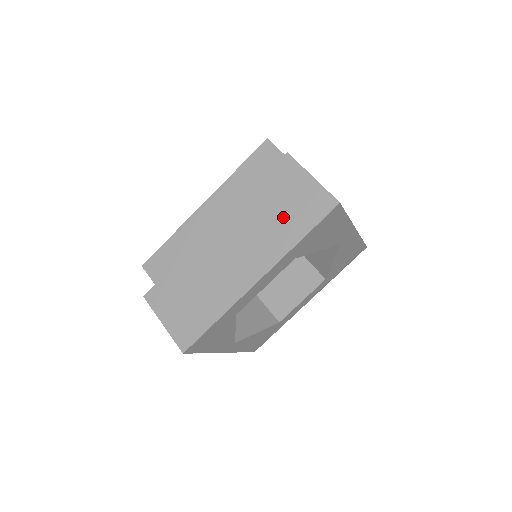
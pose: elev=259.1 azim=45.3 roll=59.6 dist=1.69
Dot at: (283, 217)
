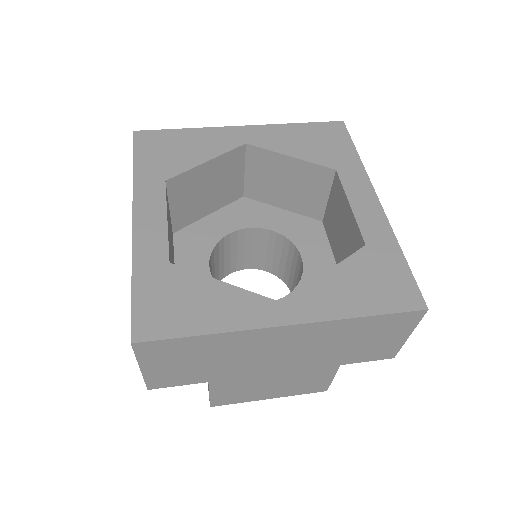
Dot at: occluded
